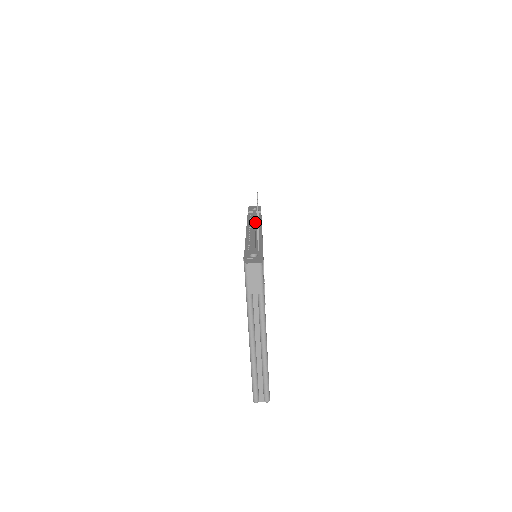
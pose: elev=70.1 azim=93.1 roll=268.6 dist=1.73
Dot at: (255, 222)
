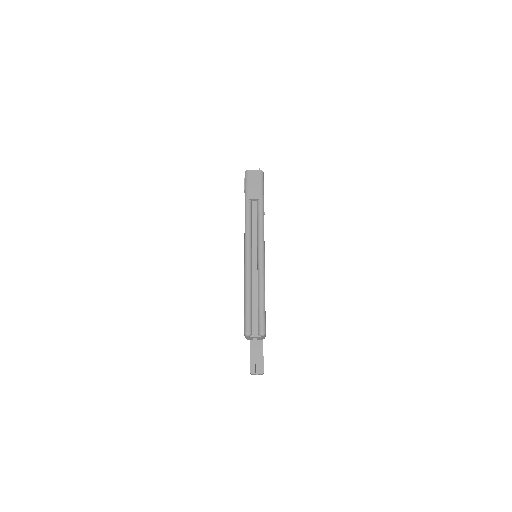
Dot at: occluded
